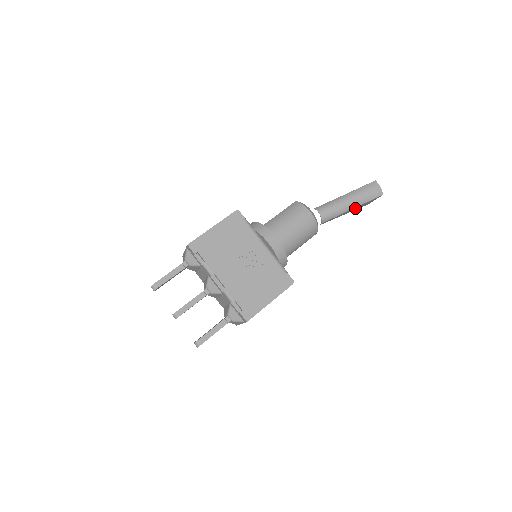
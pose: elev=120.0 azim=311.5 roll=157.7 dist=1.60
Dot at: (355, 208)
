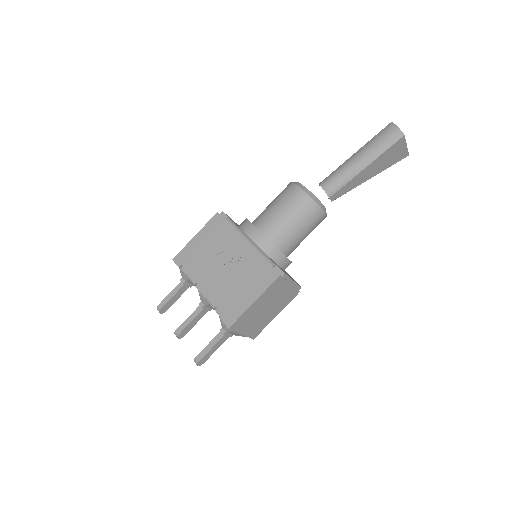
Dot at: (375, 166)
